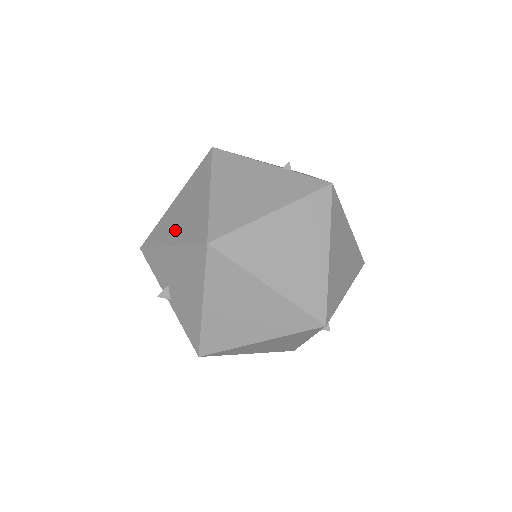
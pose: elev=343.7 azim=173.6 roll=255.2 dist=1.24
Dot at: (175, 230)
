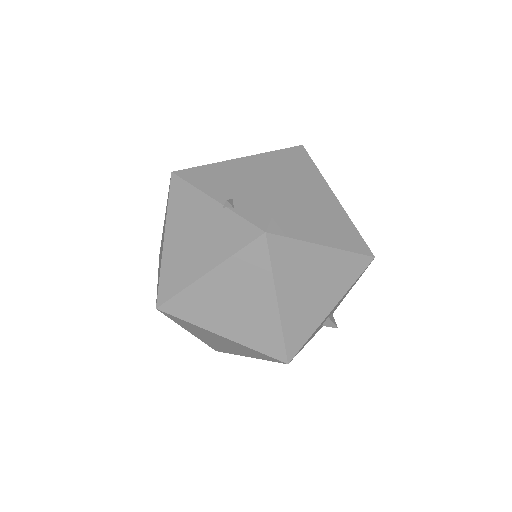
Dot at: occluded
